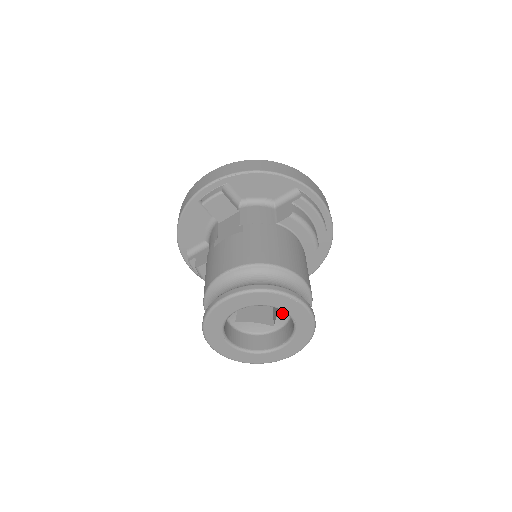
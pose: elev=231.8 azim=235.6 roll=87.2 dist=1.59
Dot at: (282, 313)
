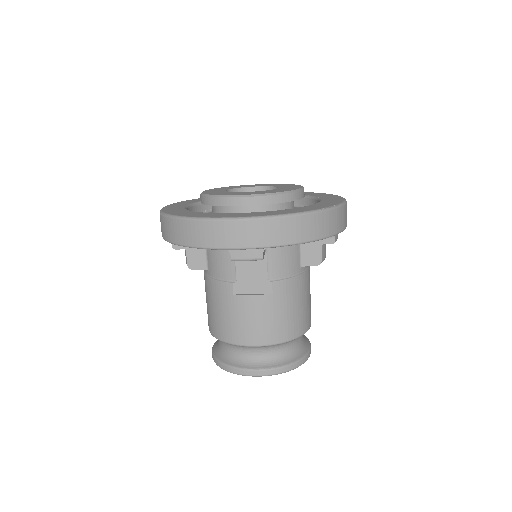
Dot at: occluded
